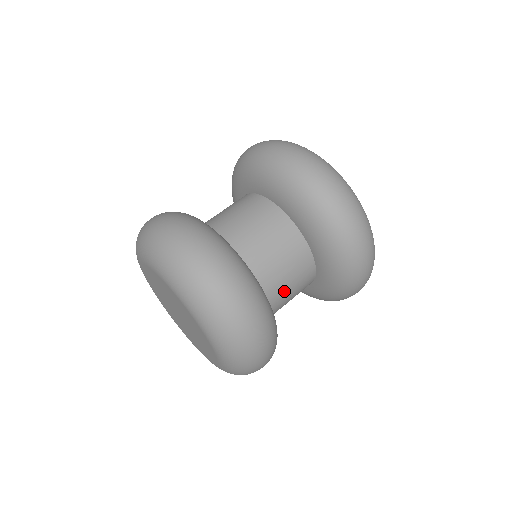
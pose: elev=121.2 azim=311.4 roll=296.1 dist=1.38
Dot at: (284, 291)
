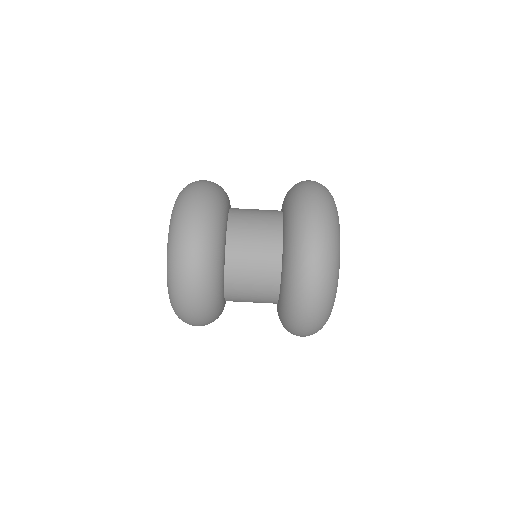
Dot at: (244, 272)
